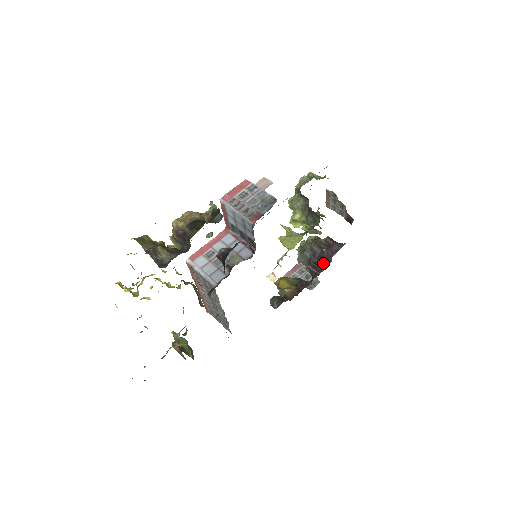
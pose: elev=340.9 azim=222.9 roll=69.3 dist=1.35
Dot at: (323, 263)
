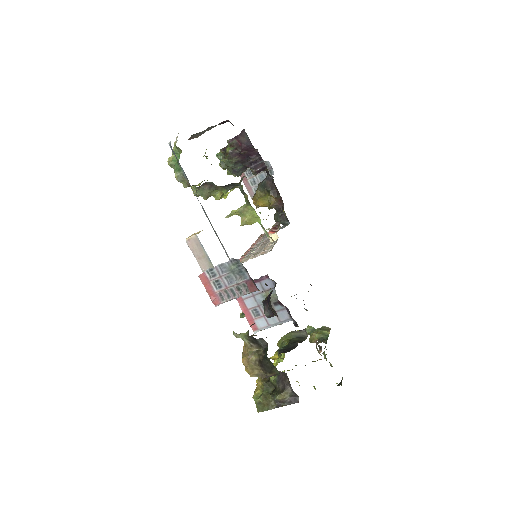
Dot at: (255, 158)
